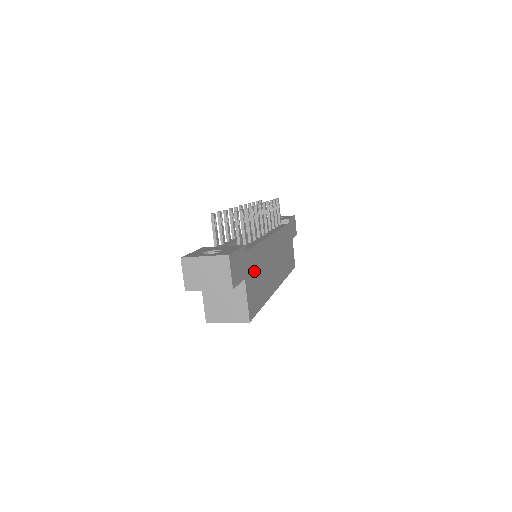
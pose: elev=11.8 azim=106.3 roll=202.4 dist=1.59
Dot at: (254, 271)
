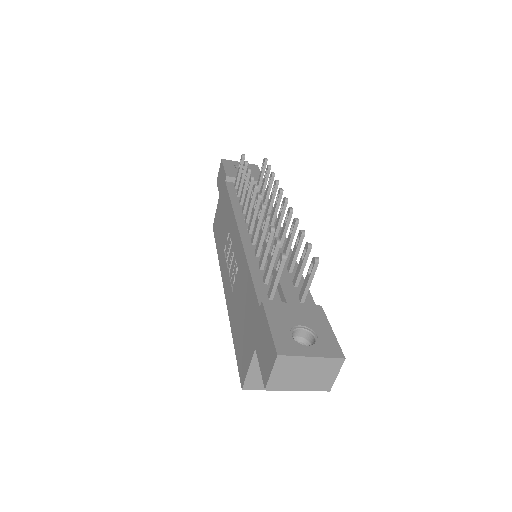
Dot at: occluded
